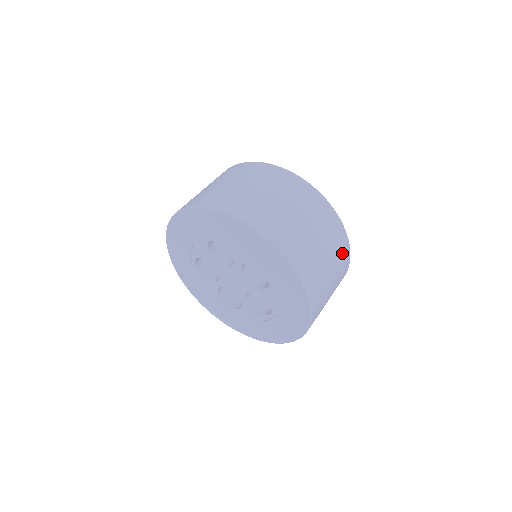
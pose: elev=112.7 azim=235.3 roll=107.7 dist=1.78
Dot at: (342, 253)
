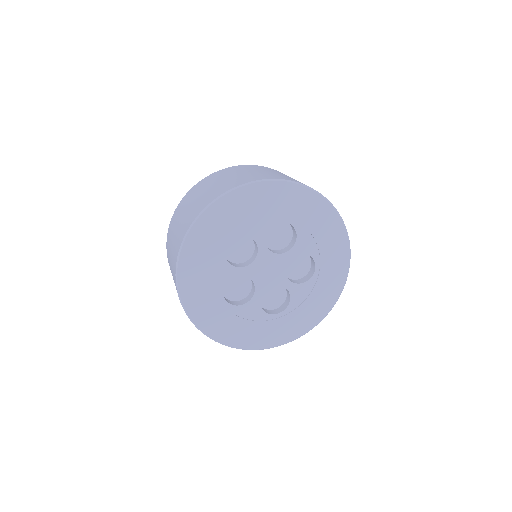
Dot at: occluded
